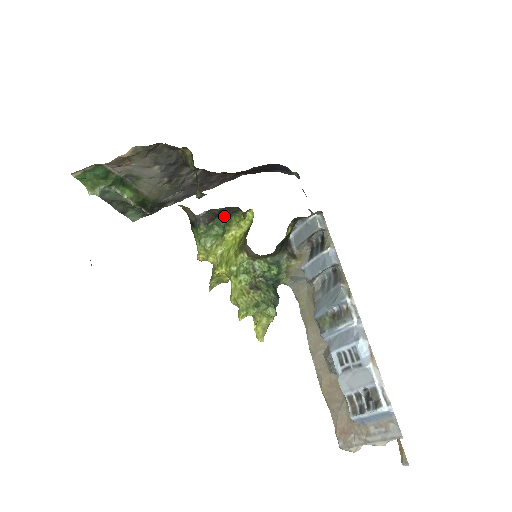
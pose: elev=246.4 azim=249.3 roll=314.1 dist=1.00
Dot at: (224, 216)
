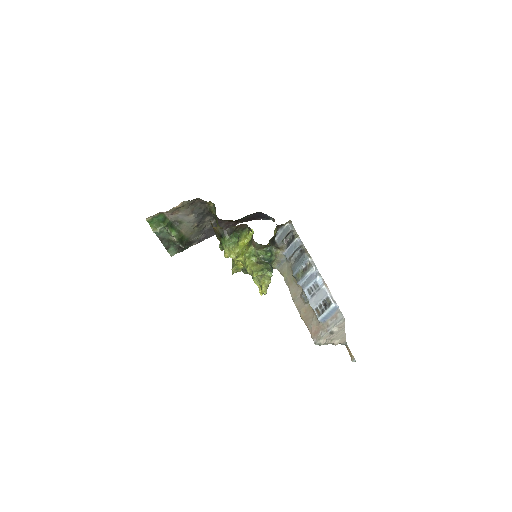
Dot at: (238, 231)
